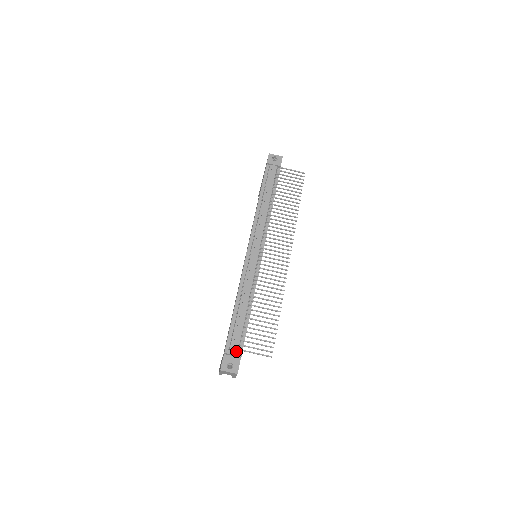
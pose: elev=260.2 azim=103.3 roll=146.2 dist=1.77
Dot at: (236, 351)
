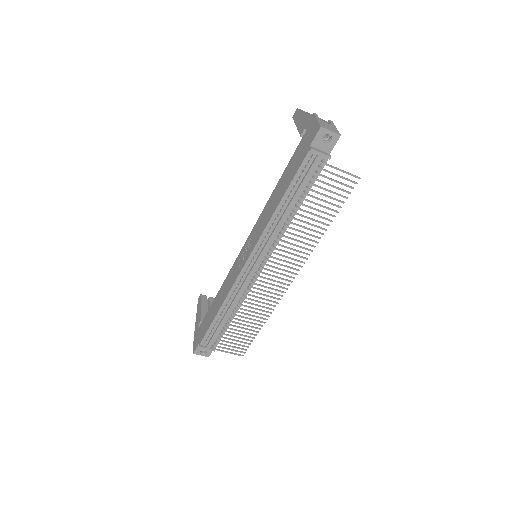
Dot at: (211, 346)
